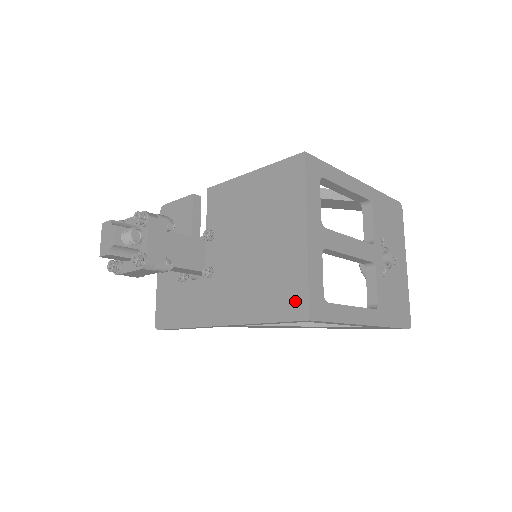
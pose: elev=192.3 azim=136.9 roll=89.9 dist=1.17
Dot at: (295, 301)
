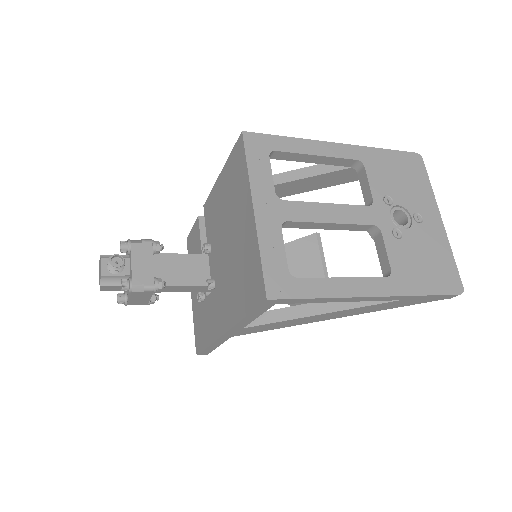
Dot at: (256, 284)
